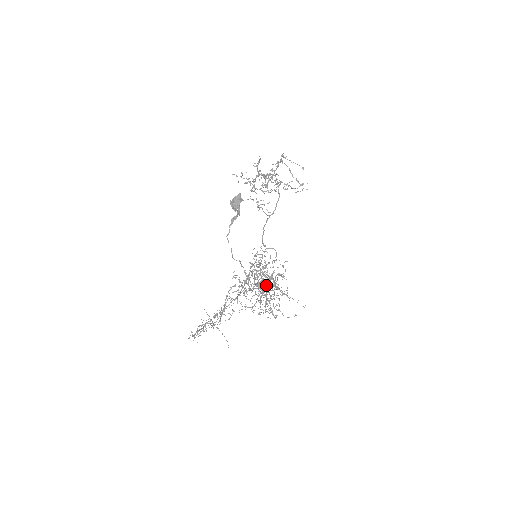
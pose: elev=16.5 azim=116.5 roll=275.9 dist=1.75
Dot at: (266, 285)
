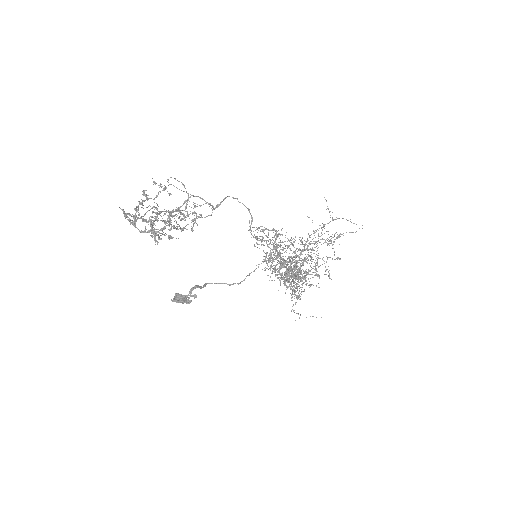
Dot at: occluded
